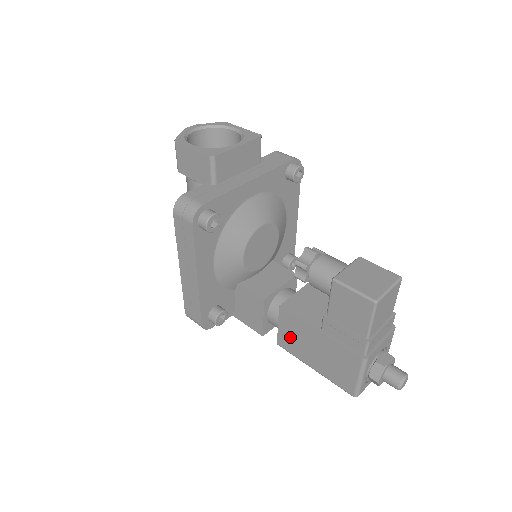
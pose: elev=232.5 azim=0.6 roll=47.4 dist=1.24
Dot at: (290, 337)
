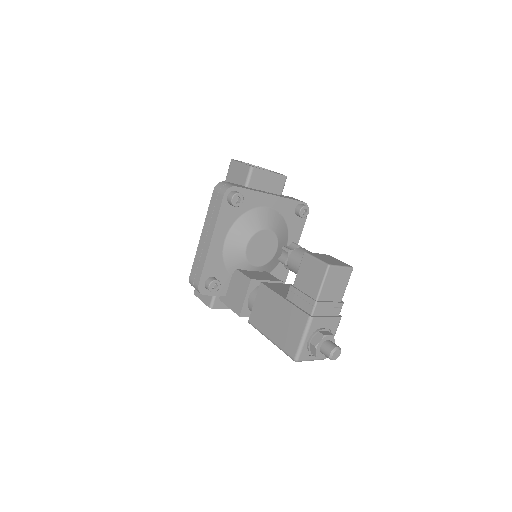
Dot at: (260, 311)
